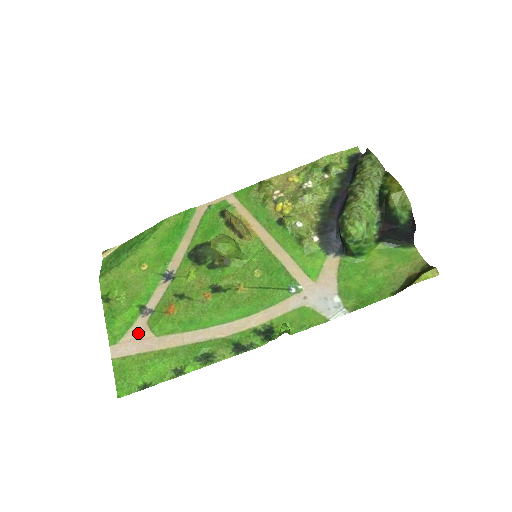
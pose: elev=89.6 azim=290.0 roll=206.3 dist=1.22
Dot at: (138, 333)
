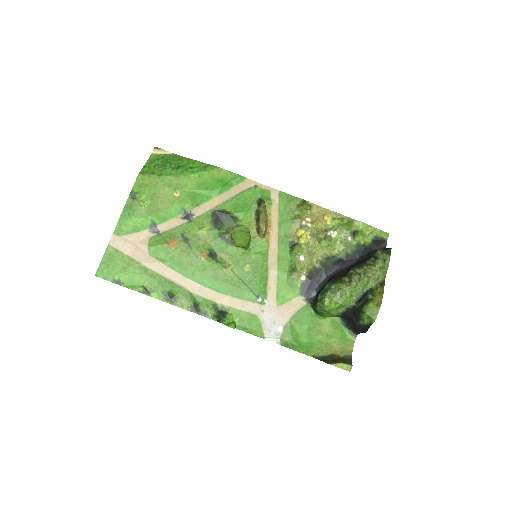
Dot at: (138, 241)
